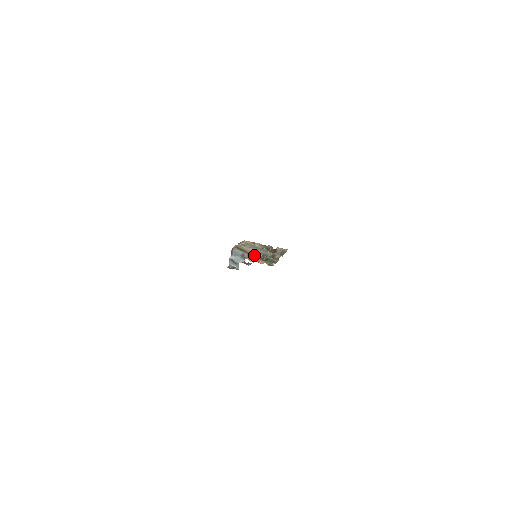
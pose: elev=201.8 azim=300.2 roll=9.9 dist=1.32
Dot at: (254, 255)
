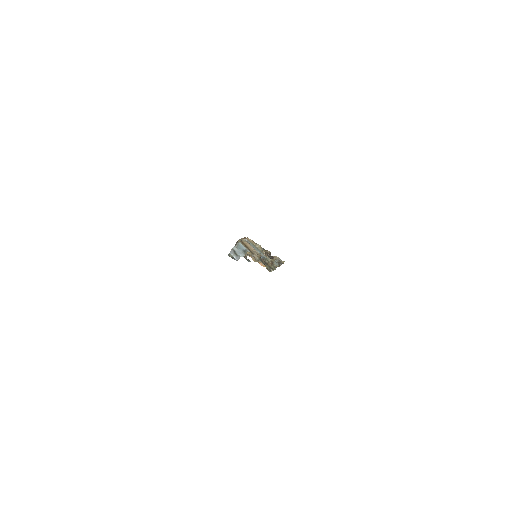
Dot at: (256, 255)
